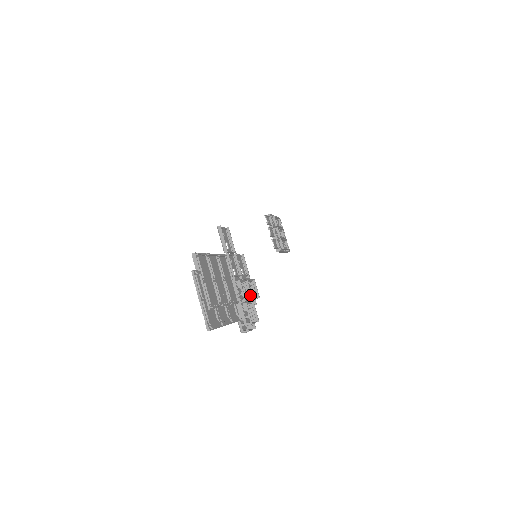
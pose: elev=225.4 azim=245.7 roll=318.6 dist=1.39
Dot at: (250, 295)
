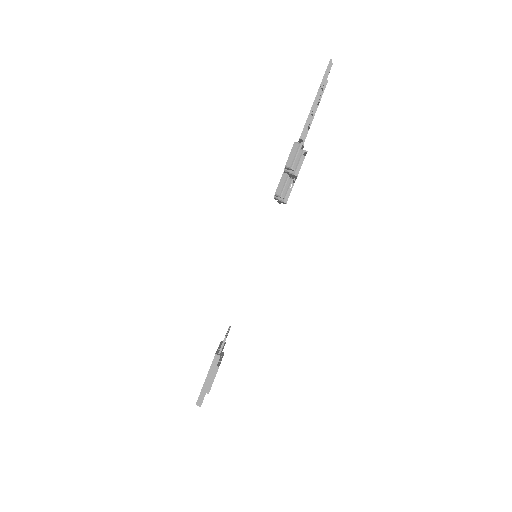
Dot at: occluded
